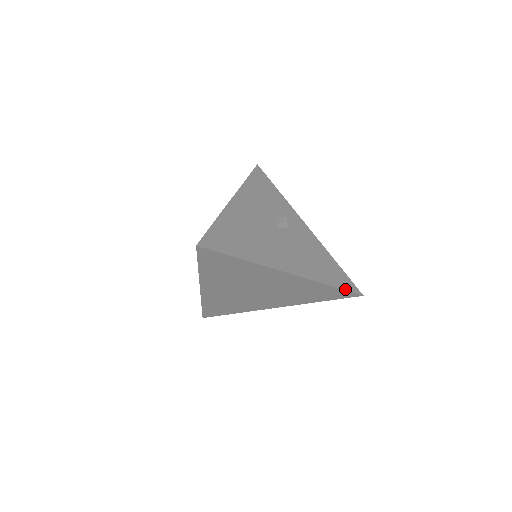
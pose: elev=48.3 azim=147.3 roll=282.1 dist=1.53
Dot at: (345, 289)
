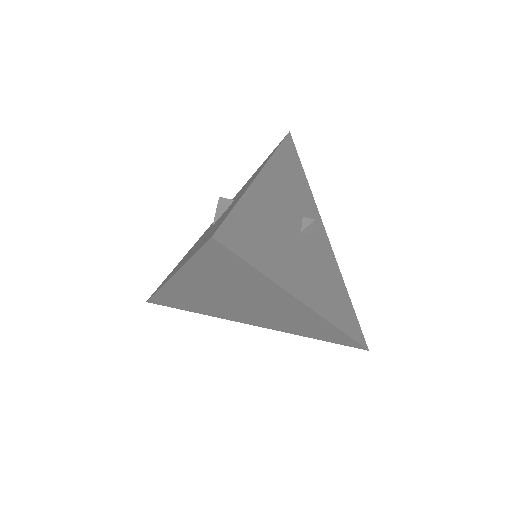
Dot at: (355, 339)
